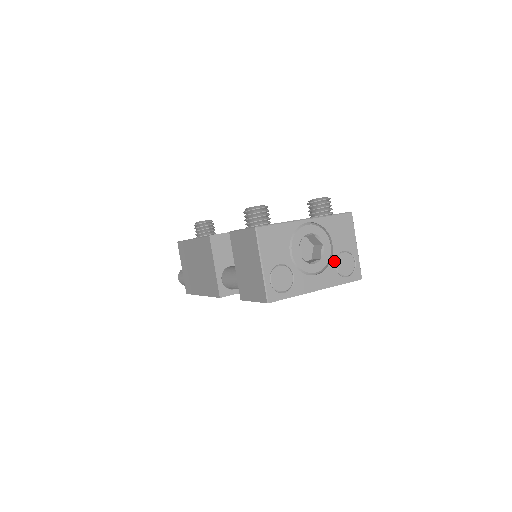
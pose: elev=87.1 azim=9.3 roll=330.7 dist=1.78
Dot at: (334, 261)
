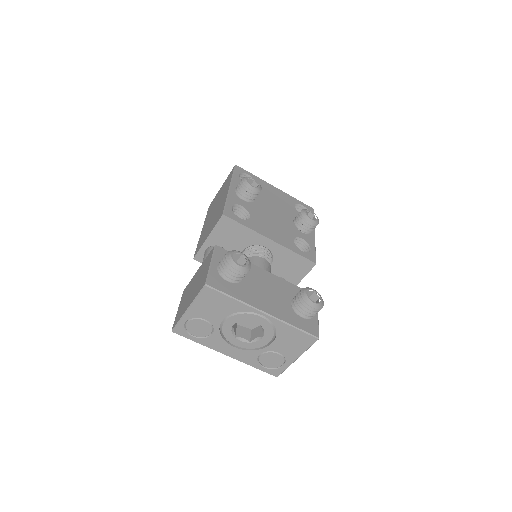
Dot at: (262, 352)
